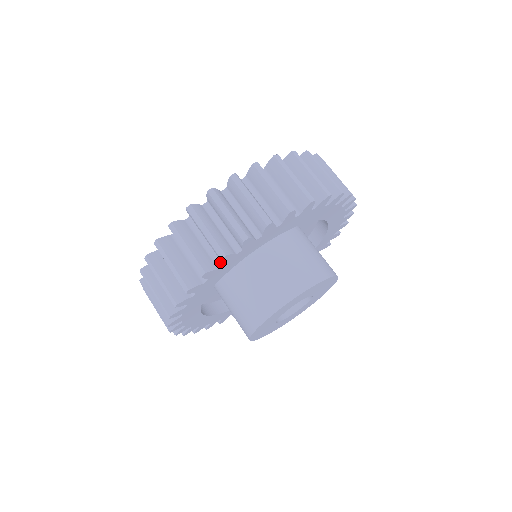
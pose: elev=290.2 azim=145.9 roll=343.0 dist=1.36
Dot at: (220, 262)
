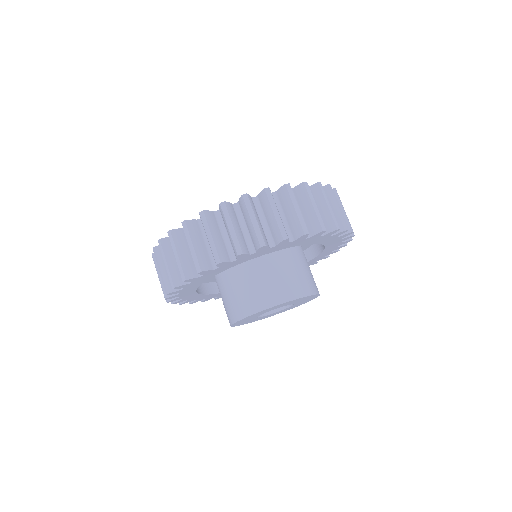
Dot at: (272, 243)
